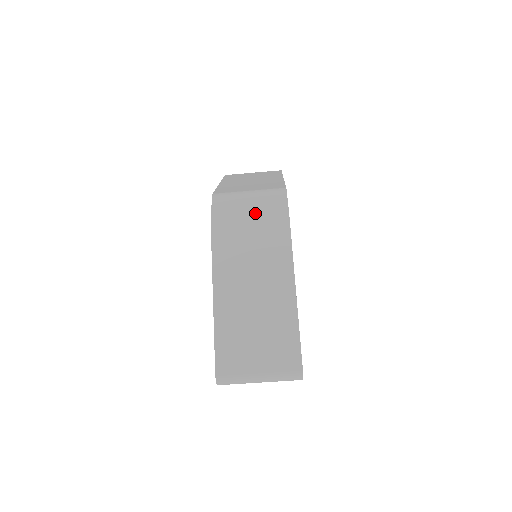
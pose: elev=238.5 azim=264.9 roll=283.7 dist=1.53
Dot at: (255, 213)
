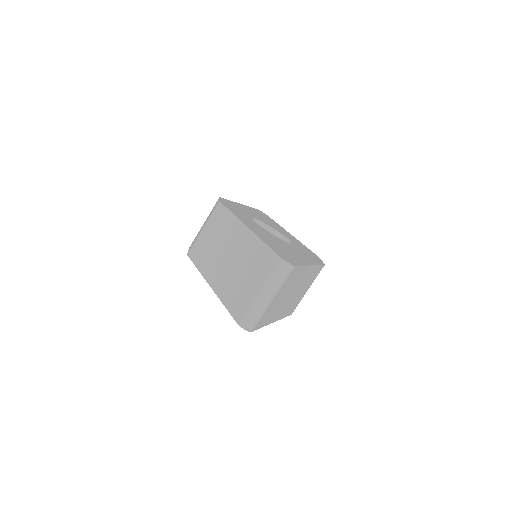
Dot at: (205, 224)
